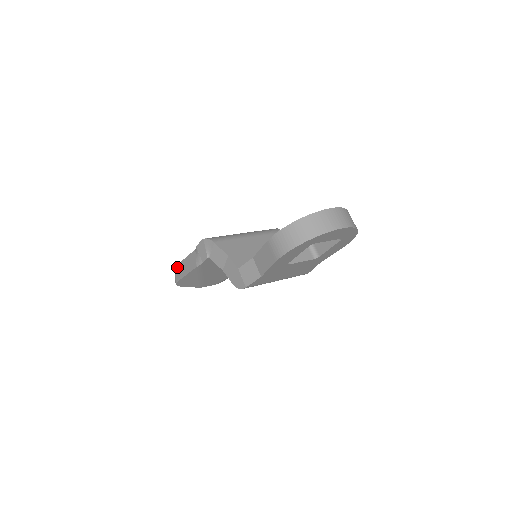
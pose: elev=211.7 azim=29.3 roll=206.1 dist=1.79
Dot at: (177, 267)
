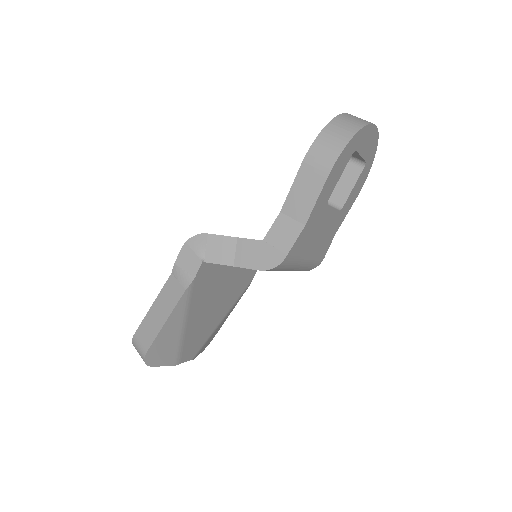
Dot at: (139, 330)
